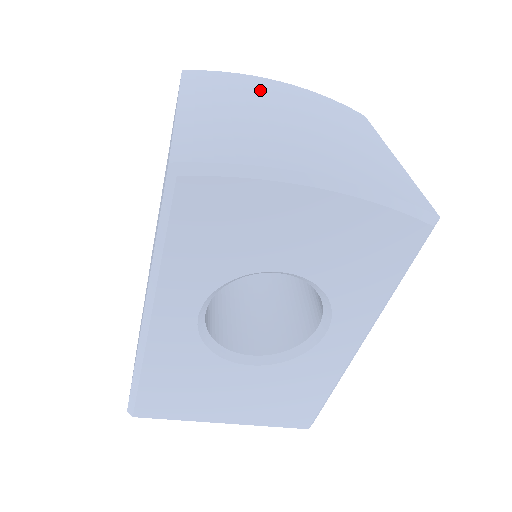
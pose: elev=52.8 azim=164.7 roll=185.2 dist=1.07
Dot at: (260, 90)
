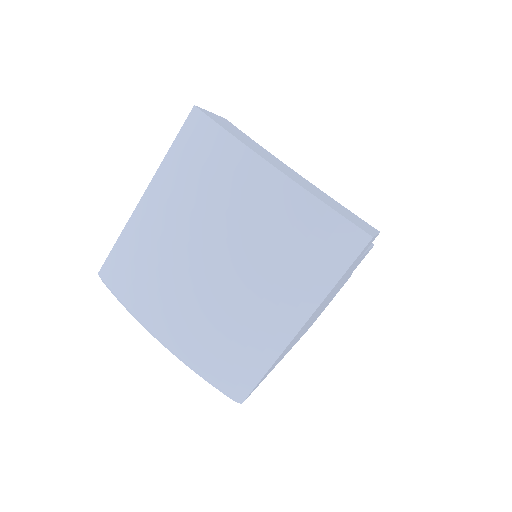
Dot at: (223, 190)
